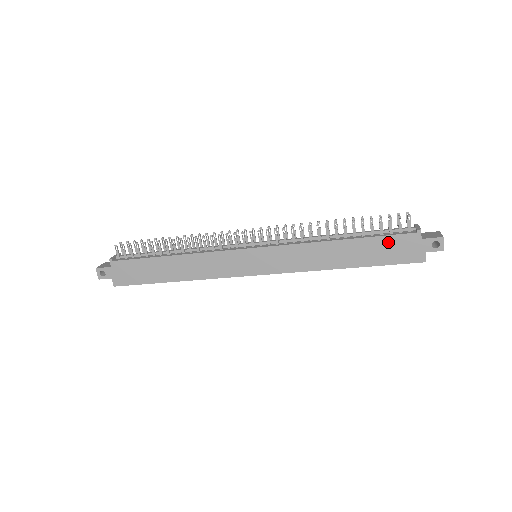
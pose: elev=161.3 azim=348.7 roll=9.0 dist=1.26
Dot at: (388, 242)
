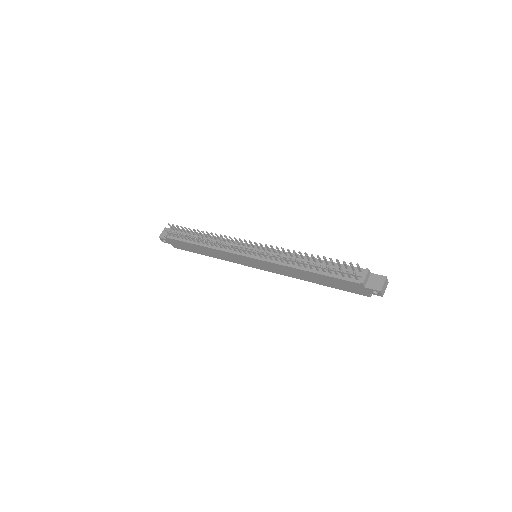
Dot at: (341, 282)
